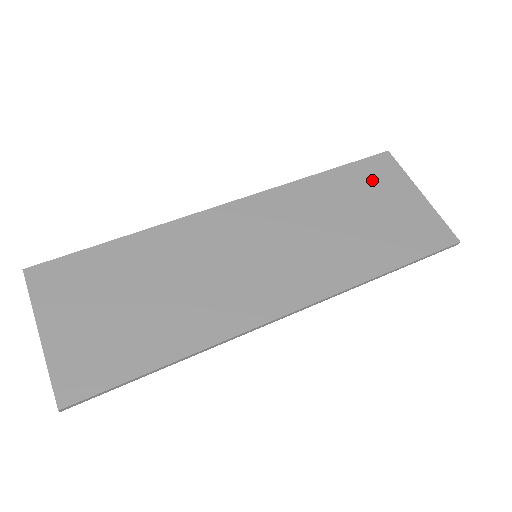
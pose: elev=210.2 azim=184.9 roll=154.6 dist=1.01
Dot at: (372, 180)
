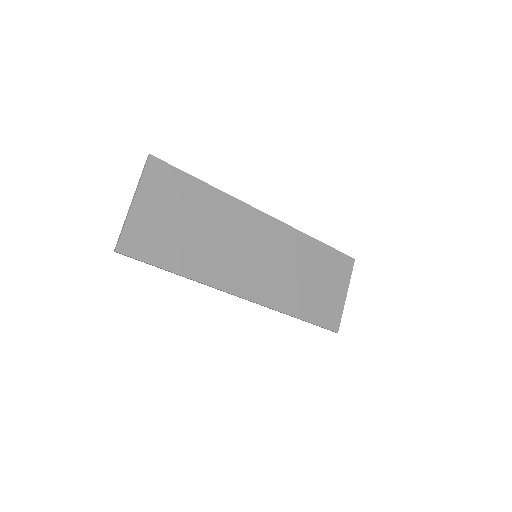
Dot at: (335, 267)
